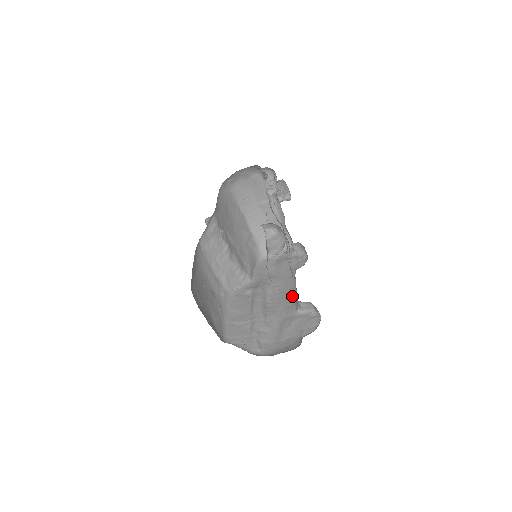
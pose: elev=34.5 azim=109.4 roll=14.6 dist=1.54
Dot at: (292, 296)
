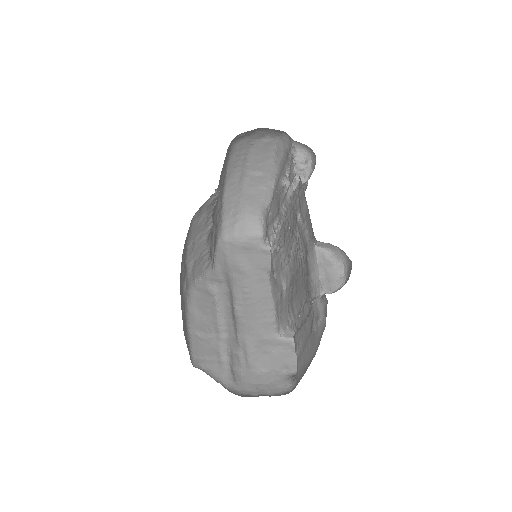
Dot at: (268, 309)
